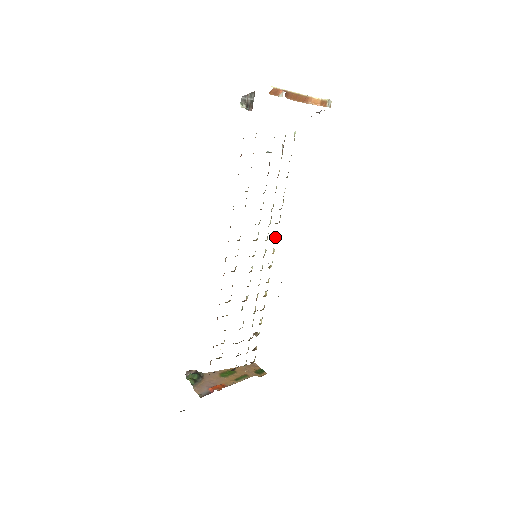
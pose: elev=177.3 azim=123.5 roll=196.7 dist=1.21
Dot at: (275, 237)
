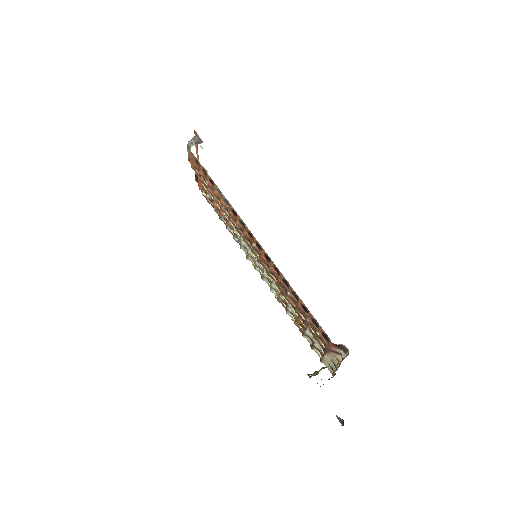
Dot at: (246, 255)
